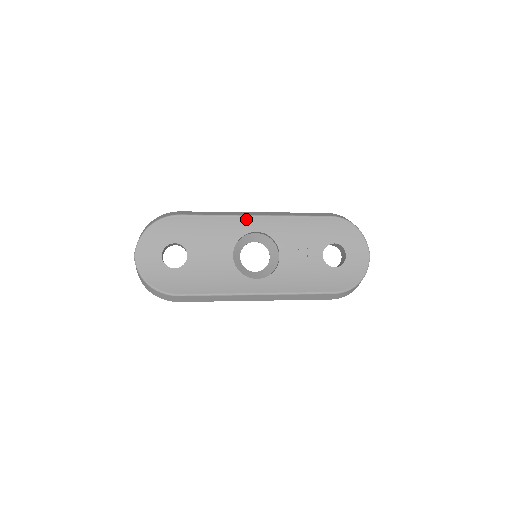
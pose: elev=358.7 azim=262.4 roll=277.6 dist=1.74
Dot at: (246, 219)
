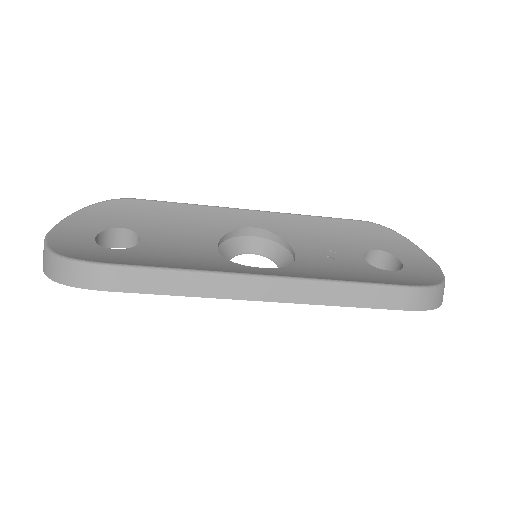
Dot at: (237, 212)
